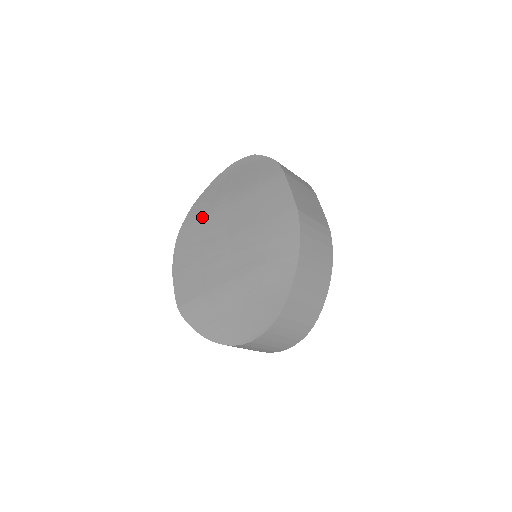
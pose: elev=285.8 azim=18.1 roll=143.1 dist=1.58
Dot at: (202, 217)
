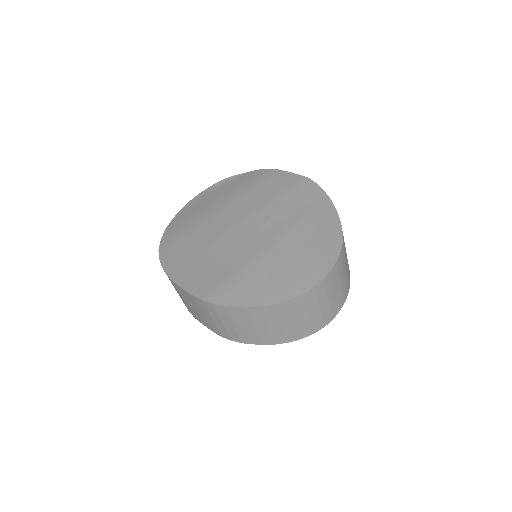
Dot at: (188, 228)
